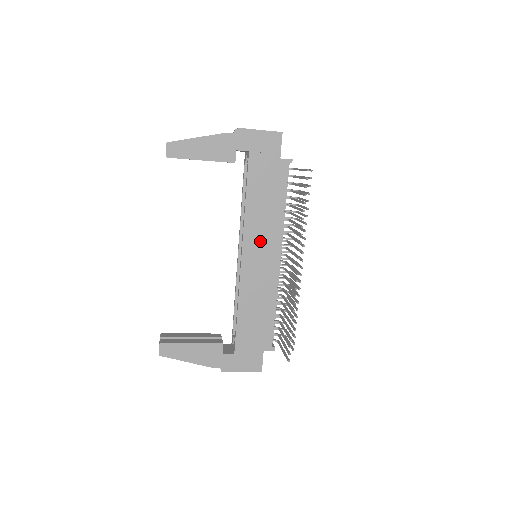
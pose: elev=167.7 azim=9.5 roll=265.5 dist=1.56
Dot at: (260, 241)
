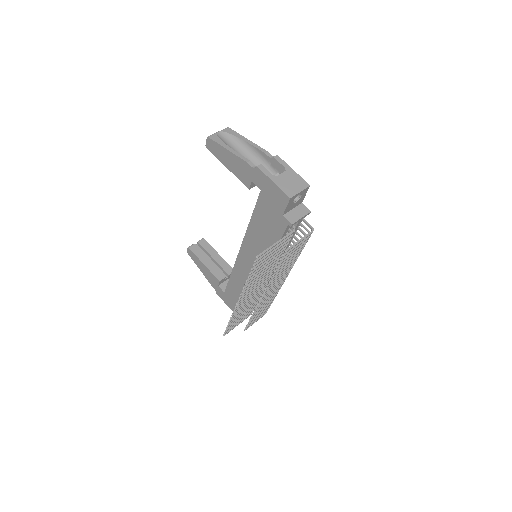
Dot at: (253, 253)
